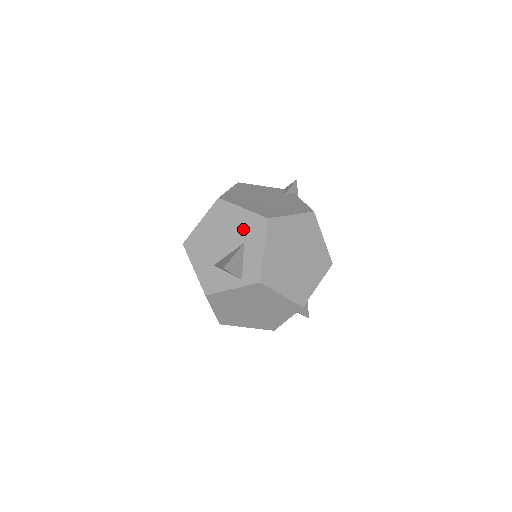
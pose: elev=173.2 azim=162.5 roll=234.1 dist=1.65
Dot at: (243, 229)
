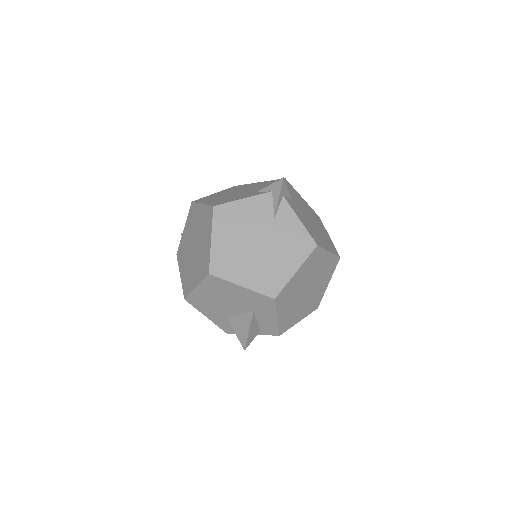
Dot at: (249, 302)
